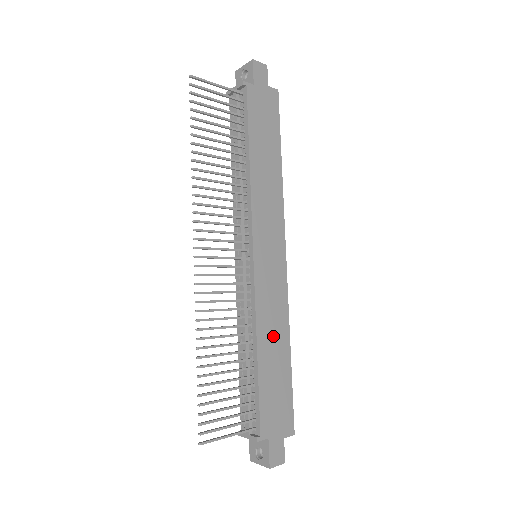
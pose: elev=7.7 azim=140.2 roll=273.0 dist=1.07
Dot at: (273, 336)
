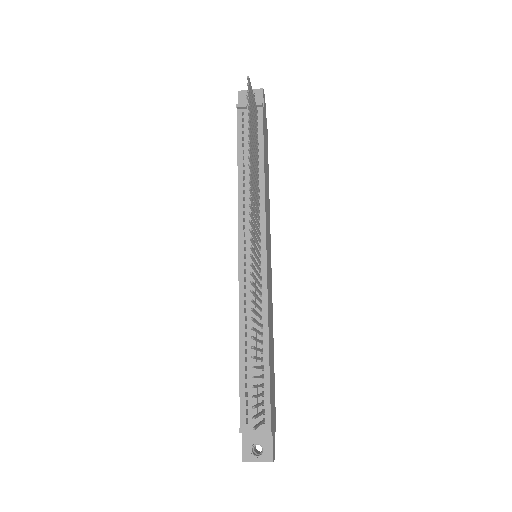
Dot at: (271, 332)
